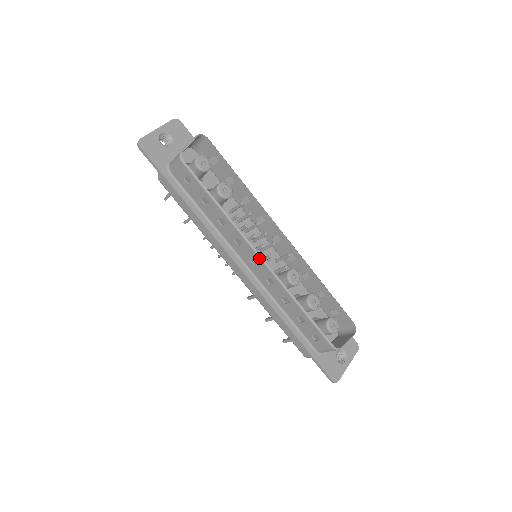
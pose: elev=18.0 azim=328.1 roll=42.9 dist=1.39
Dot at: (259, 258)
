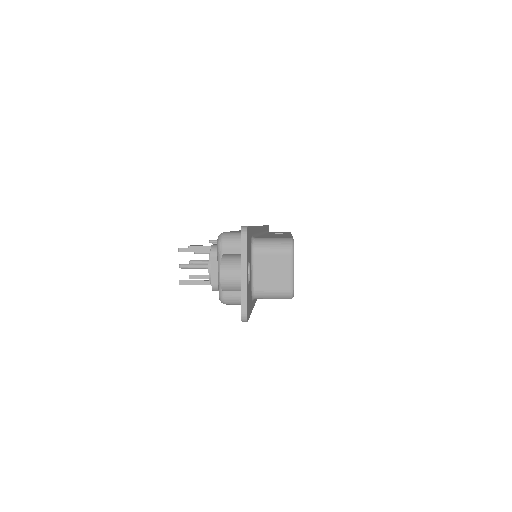
Dot at: occluded
